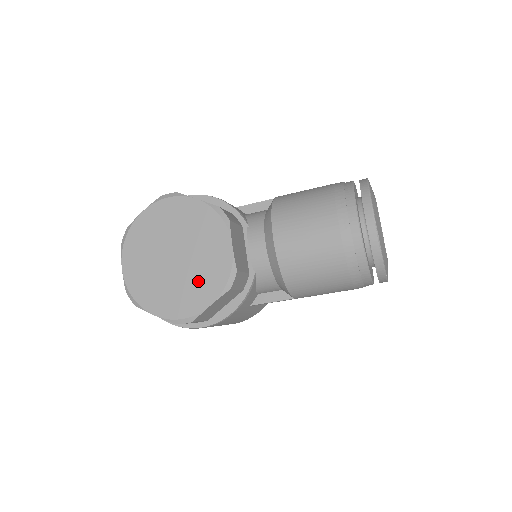
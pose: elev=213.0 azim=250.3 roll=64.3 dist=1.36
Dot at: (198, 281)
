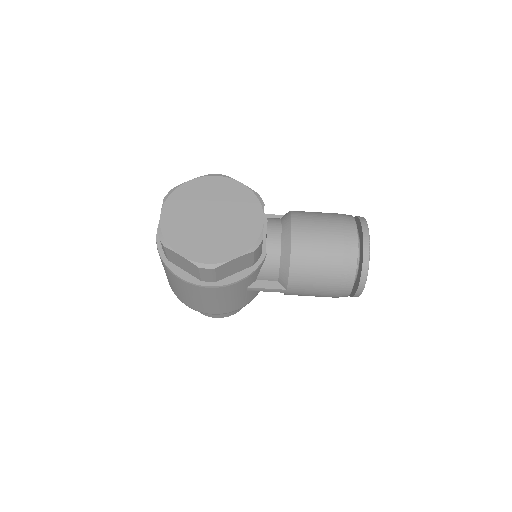
Dot at: (228, 239)
